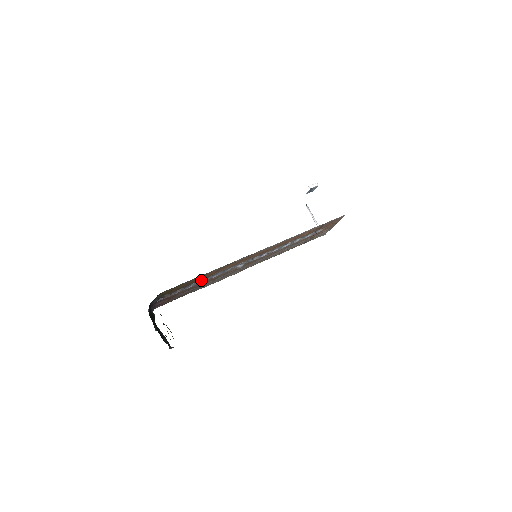
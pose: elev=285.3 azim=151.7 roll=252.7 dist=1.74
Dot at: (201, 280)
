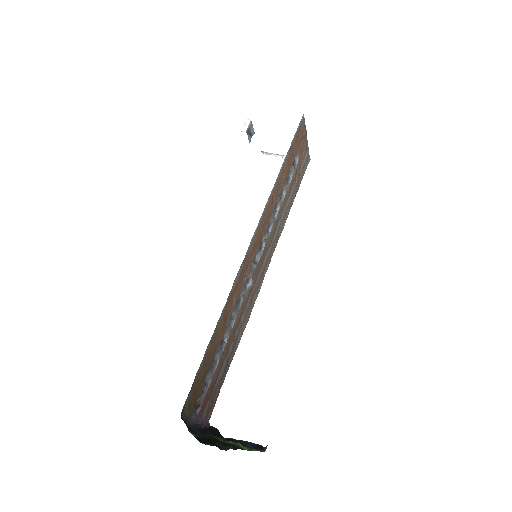
Dot at: (222, 343)
